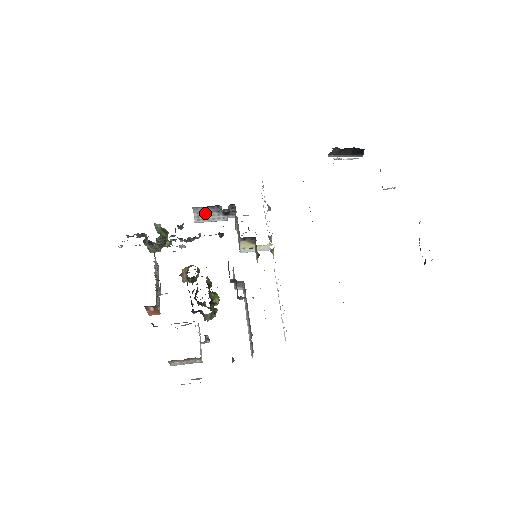
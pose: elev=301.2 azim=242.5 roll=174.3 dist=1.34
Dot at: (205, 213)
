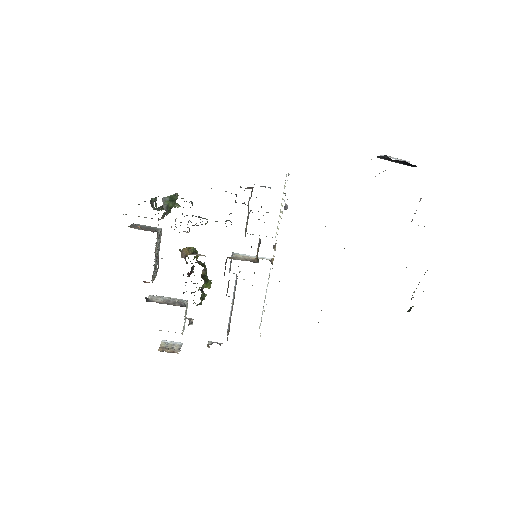
Dot at: occluded
